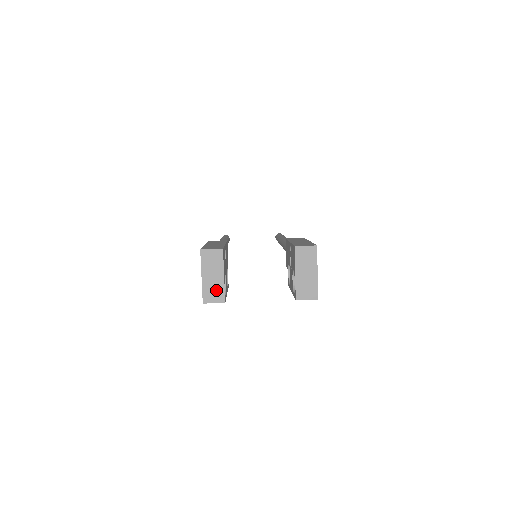
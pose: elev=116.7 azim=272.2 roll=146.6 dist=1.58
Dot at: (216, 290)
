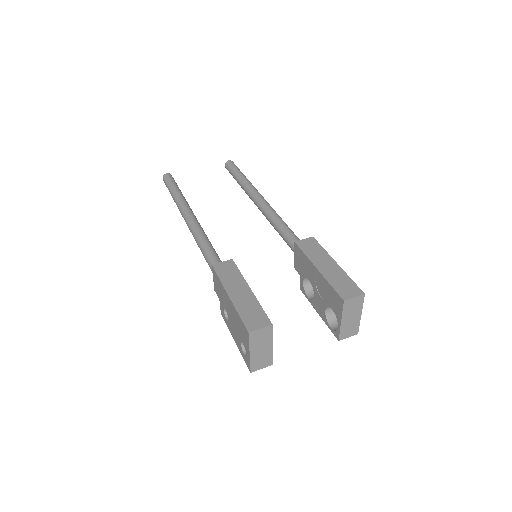
Dot at: (264, 359)
